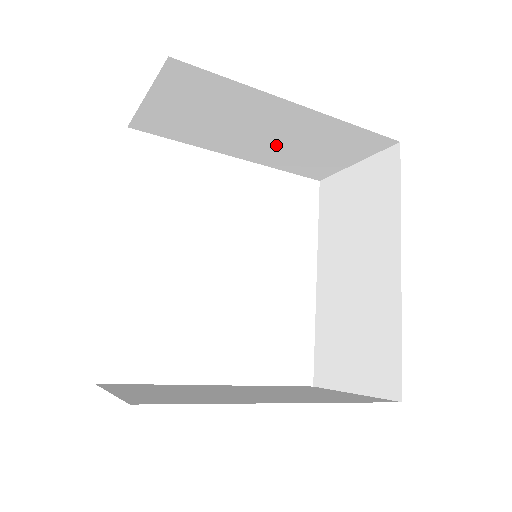
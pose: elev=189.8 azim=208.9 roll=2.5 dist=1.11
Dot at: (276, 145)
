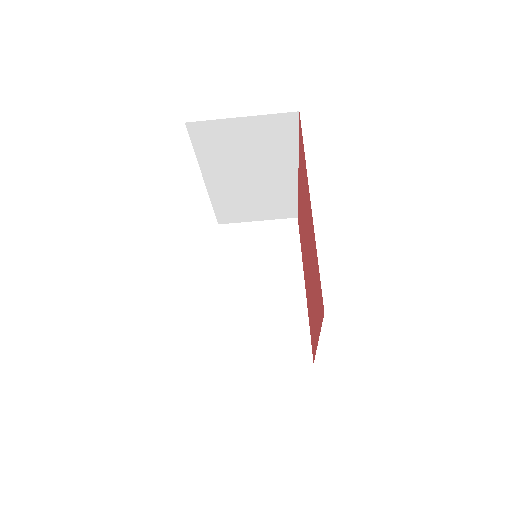
Dot at: (255, 304)
